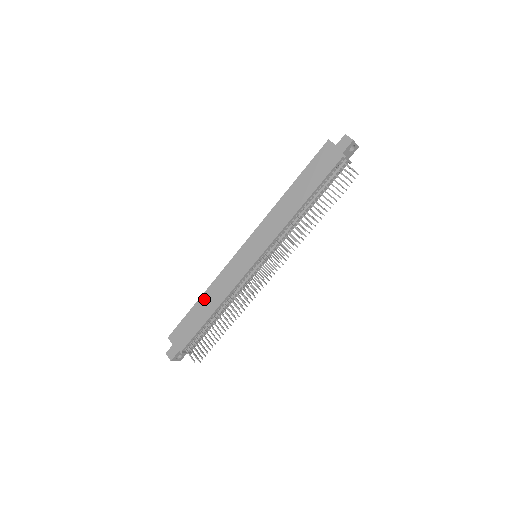
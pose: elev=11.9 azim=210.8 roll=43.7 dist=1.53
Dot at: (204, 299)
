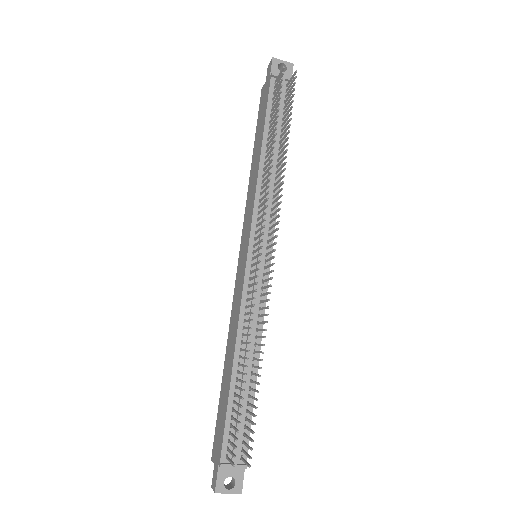
Dot at: (226, 361)
